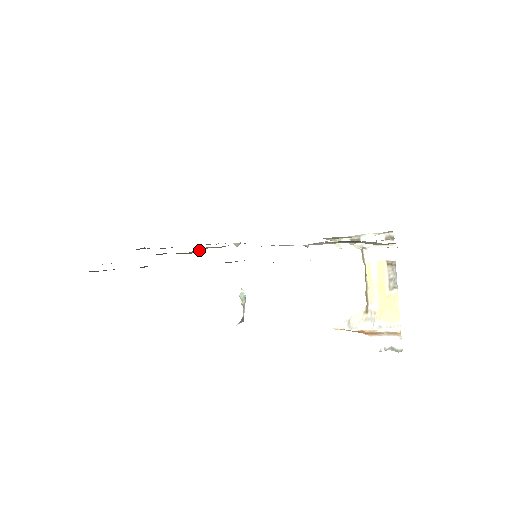
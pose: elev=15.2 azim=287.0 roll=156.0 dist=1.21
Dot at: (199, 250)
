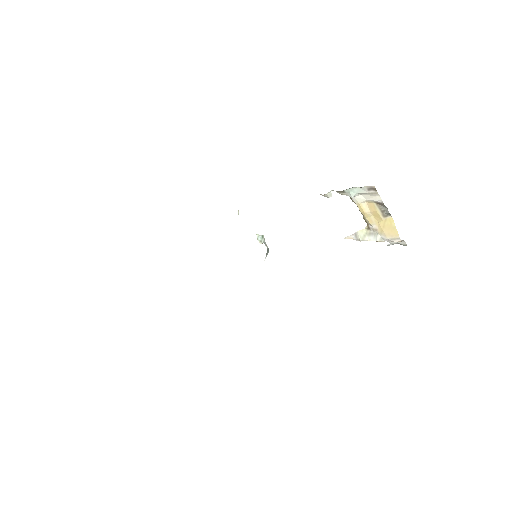
Dot at: occluded
